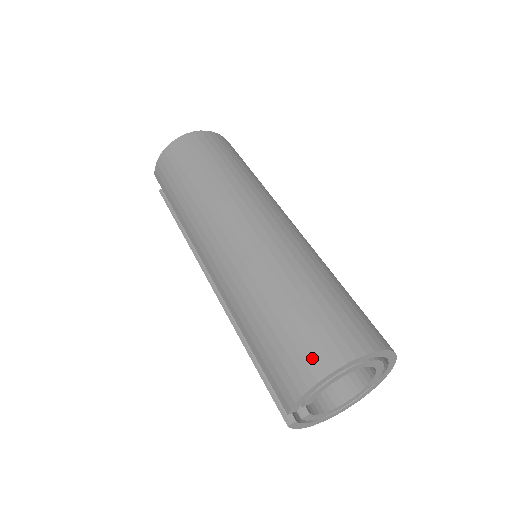
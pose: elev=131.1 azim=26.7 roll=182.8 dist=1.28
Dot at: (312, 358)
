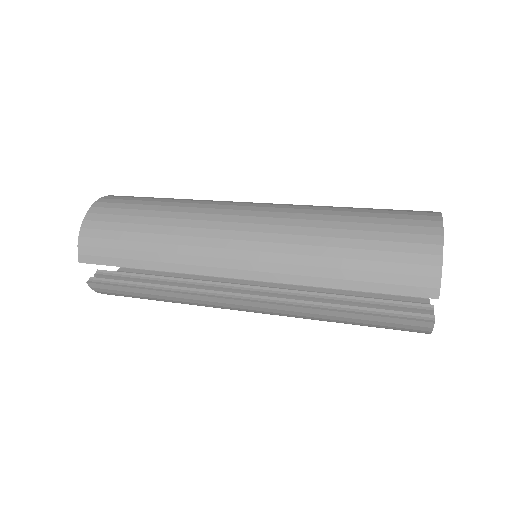
Dot at: (420, 237)
